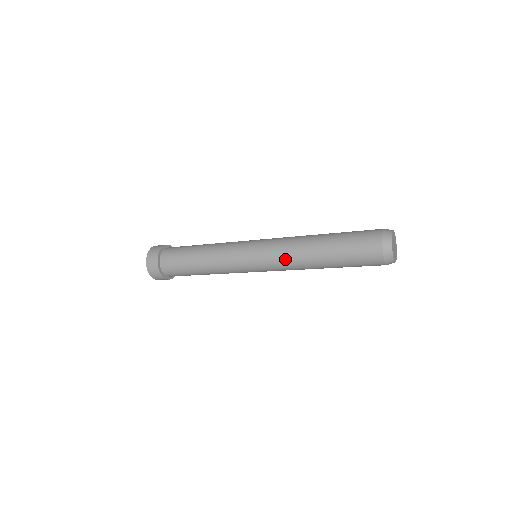
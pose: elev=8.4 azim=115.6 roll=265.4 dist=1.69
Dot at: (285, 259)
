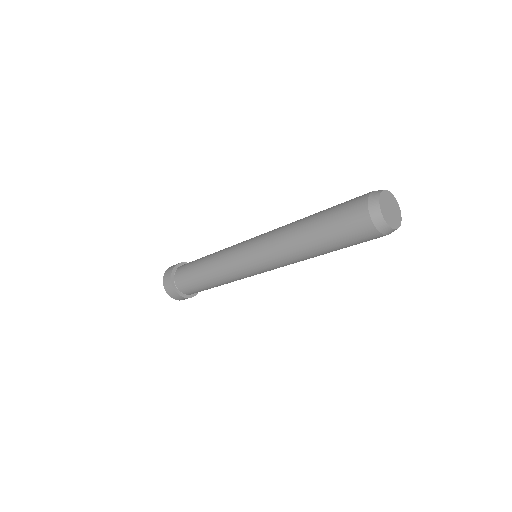
Dot at: (279, 258)
